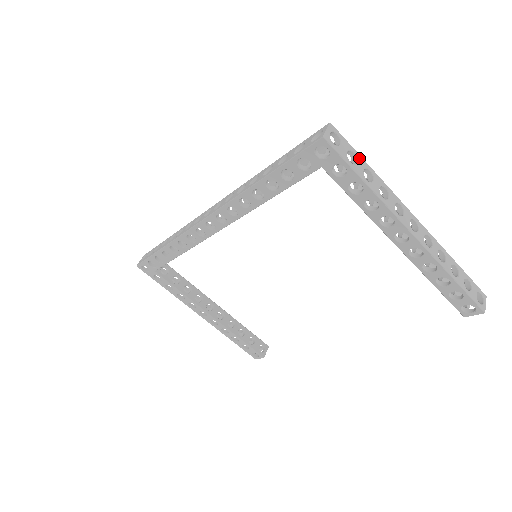
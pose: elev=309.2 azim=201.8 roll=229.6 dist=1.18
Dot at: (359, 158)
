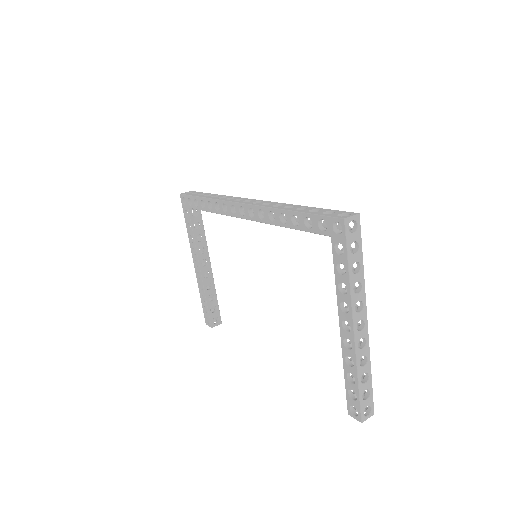
Dot at: (360, 252)
